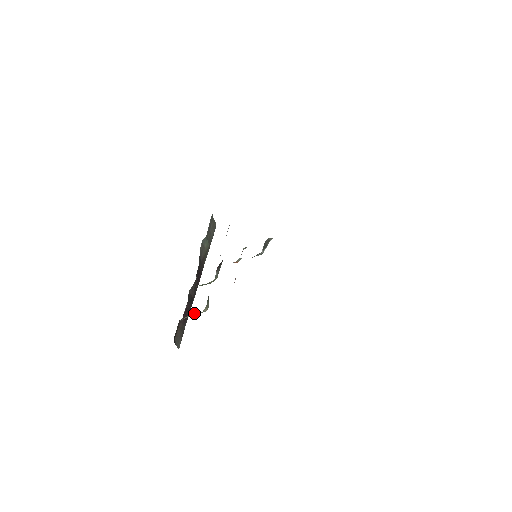
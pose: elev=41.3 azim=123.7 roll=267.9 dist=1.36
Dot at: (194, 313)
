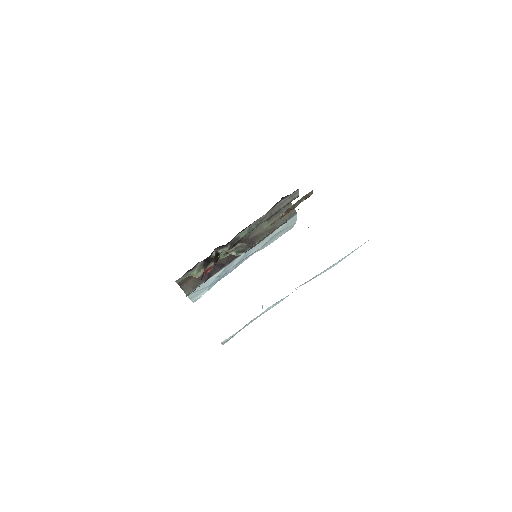
Dot at: occluded
